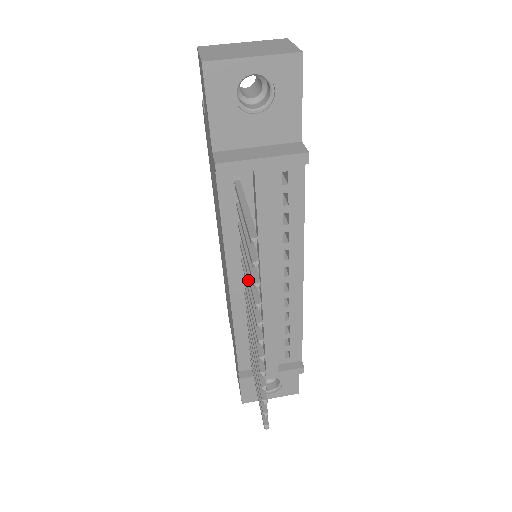
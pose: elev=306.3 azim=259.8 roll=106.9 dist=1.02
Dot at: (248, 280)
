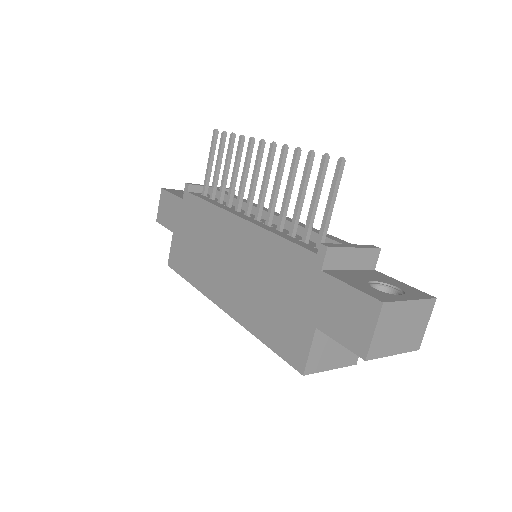
Dot at: (241, 185)
